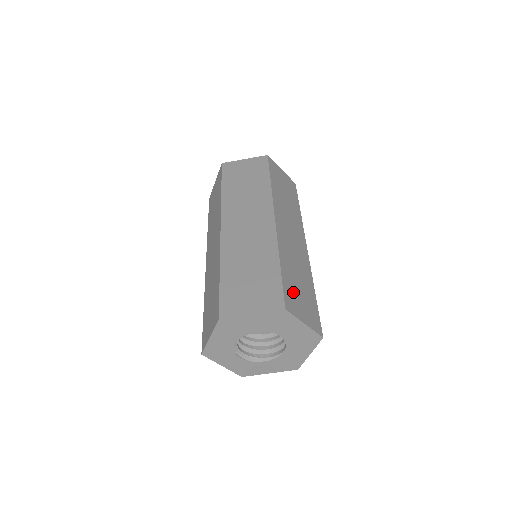
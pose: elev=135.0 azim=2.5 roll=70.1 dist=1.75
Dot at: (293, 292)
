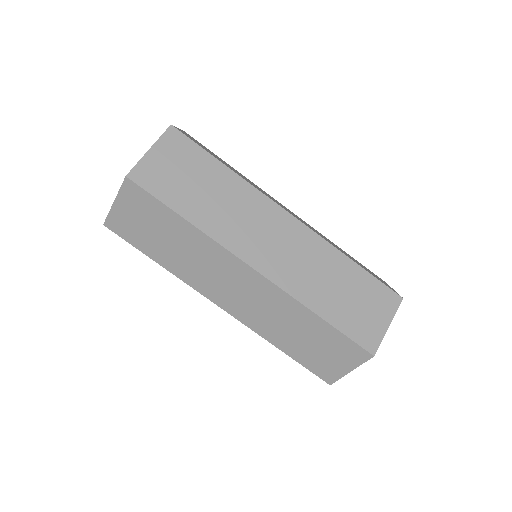
Dot at: (355, 319)
